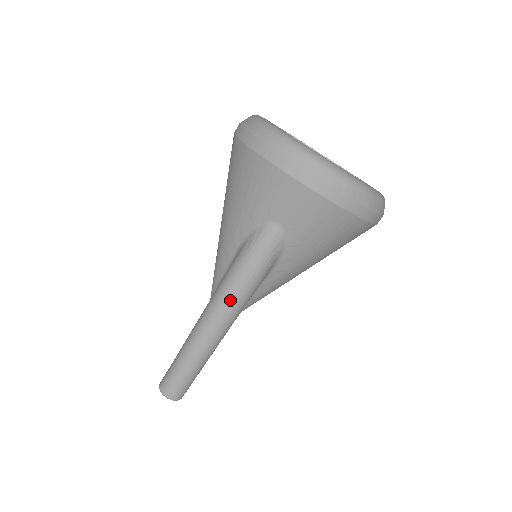
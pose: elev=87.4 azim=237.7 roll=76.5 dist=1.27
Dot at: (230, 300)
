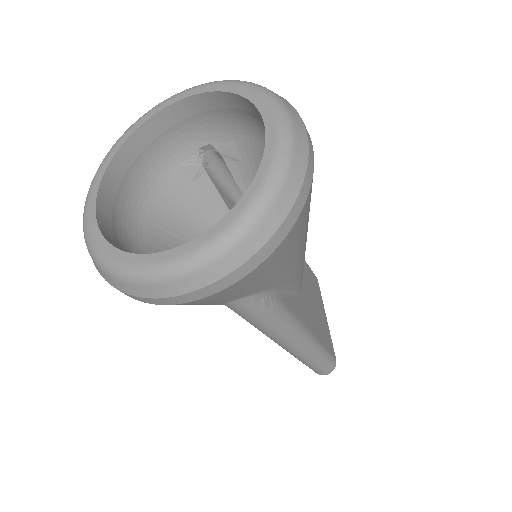
Dot at: (282, 338)
